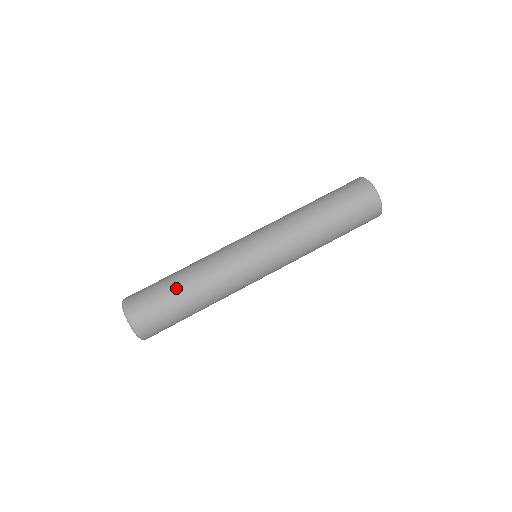
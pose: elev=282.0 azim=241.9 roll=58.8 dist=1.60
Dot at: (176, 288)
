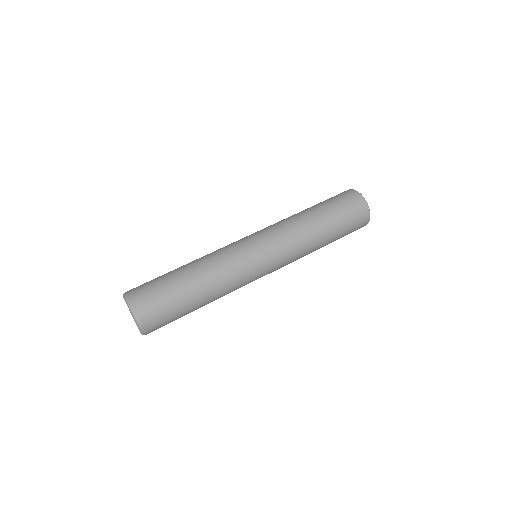
Dot at: (186, 289)
